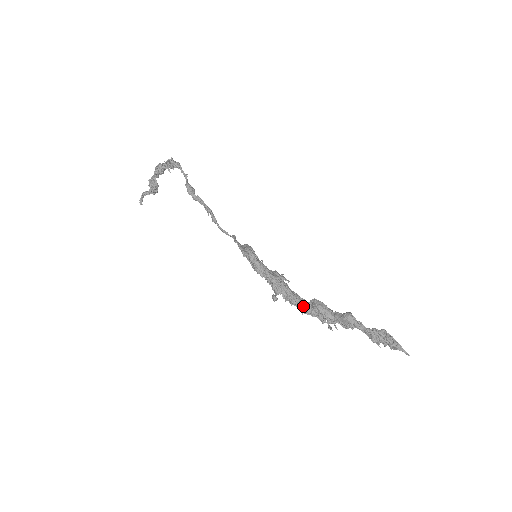
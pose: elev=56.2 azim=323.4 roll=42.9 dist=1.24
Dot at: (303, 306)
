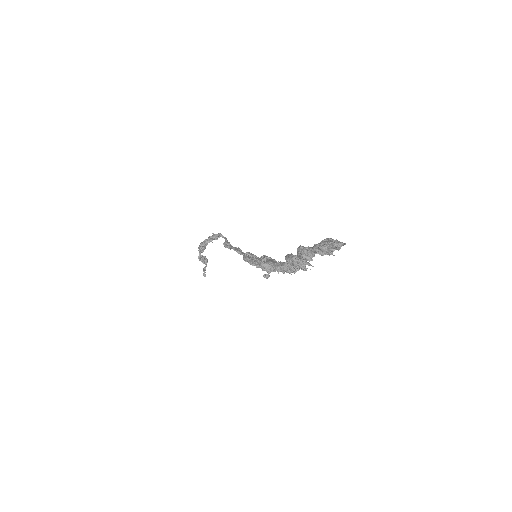
Dot at: (284, 267)
